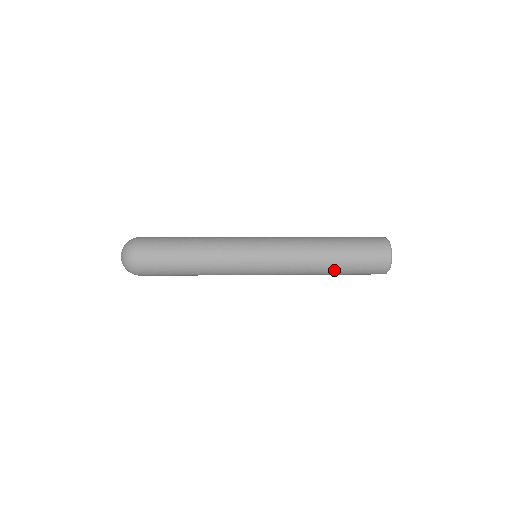
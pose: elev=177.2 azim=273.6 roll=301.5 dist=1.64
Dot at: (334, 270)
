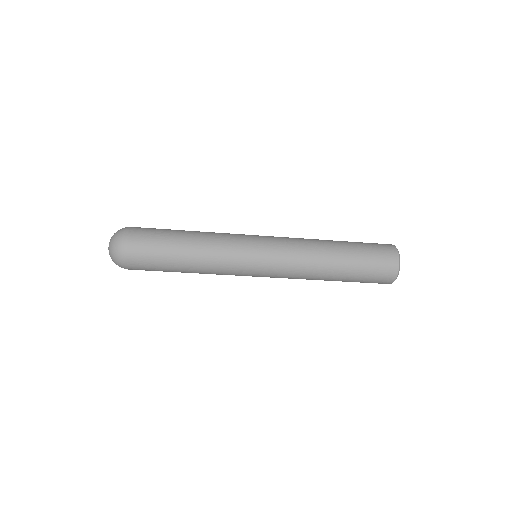
Dot at: (336, 280)
